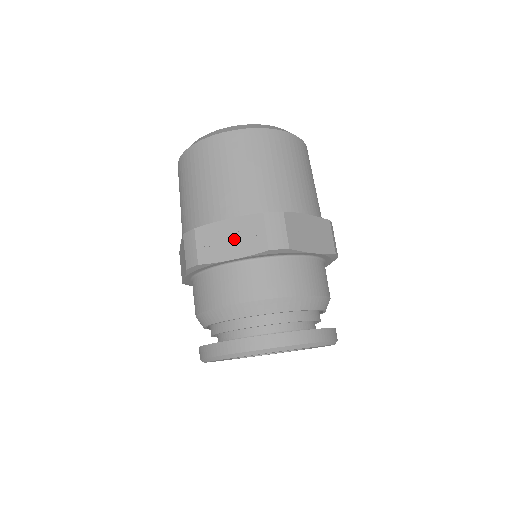
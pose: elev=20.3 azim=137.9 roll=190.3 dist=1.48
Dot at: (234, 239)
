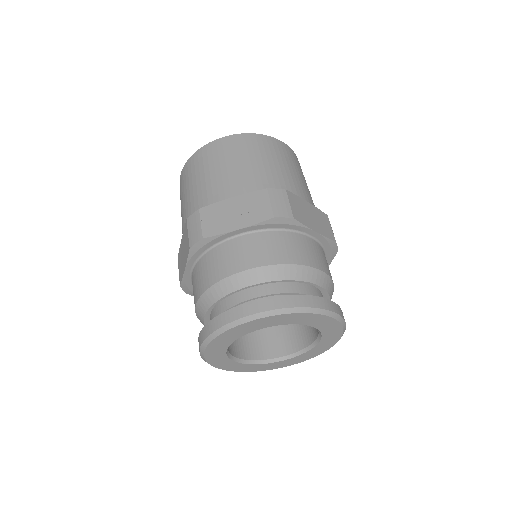
Dot at: (239, 212)
